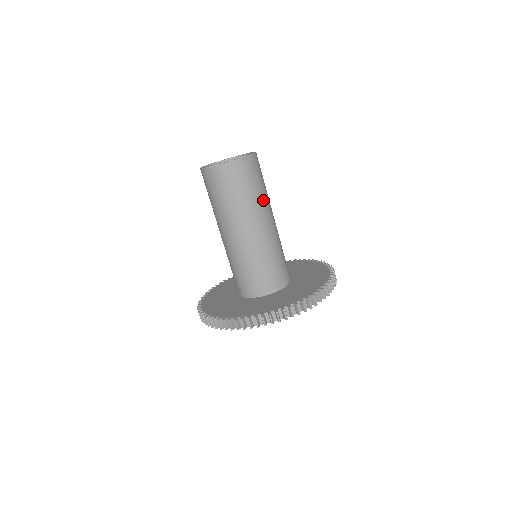
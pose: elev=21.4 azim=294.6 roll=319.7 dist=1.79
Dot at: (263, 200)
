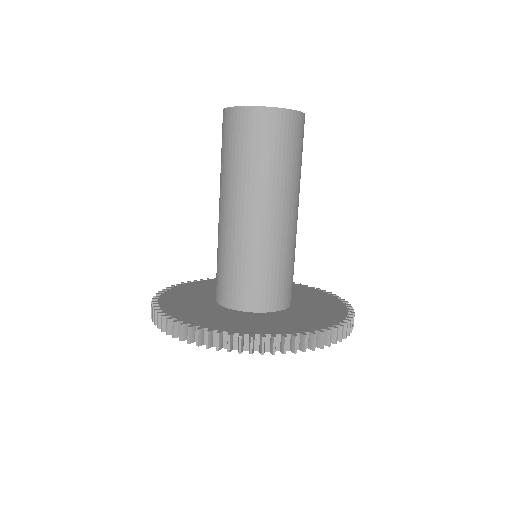
Dot at: (297, 180)
